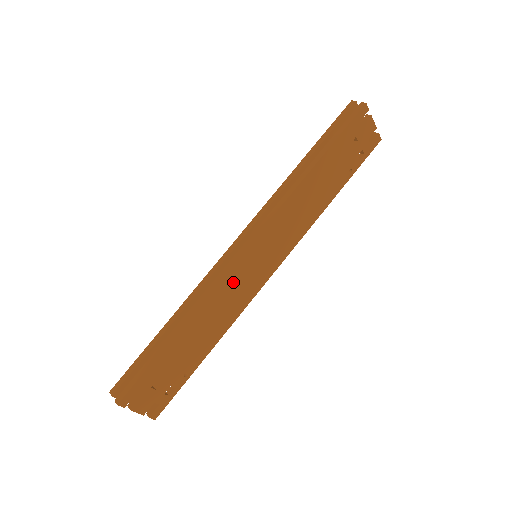
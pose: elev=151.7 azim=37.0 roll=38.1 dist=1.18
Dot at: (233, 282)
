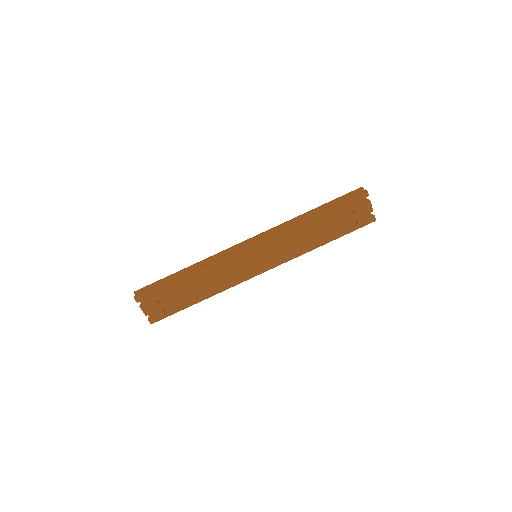
Dot at: (233, 263)
